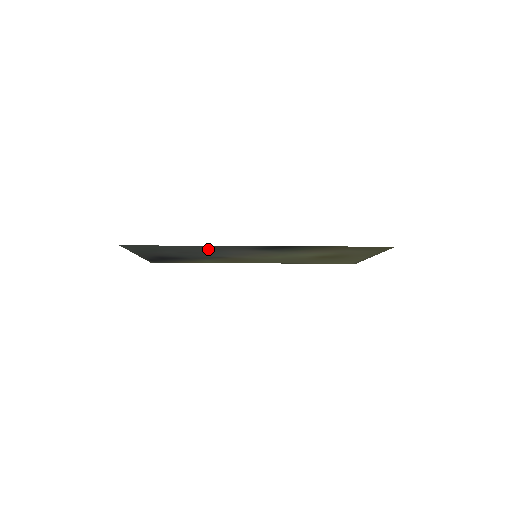
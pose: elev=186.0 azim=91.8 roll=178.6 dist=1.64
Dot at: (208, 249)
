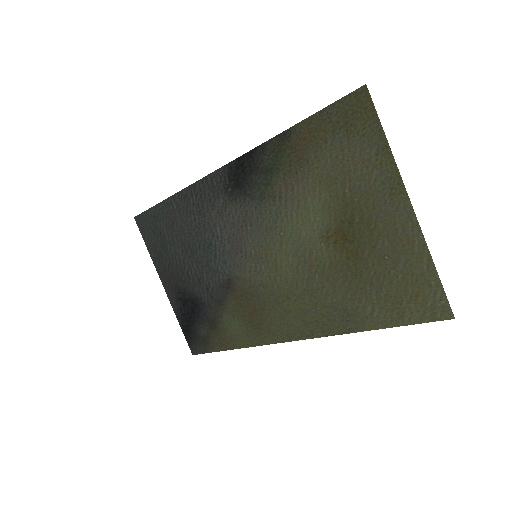
Dot at: (194, 216)
